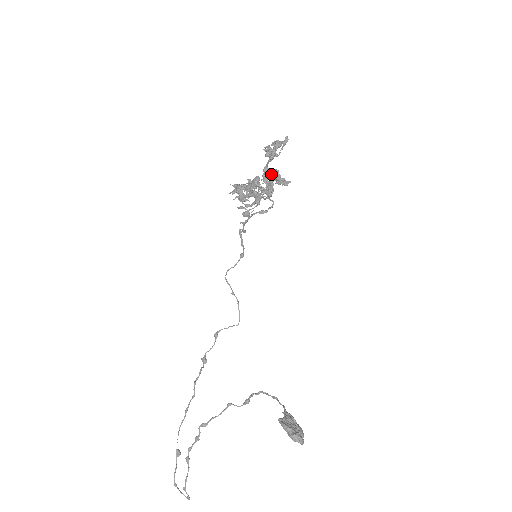
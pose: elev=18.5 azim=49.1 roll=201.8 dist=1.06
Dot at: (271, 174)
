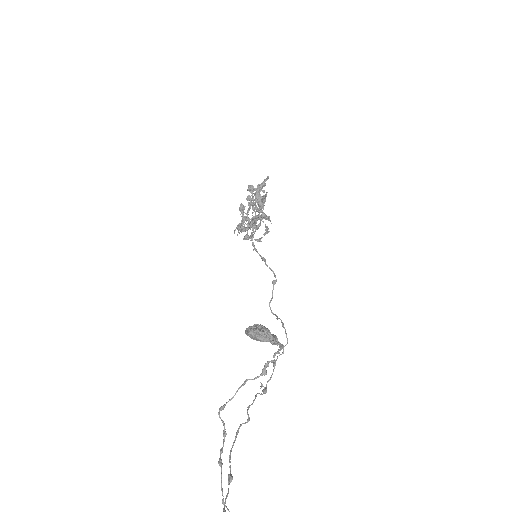
Dot at: (255, 200)
